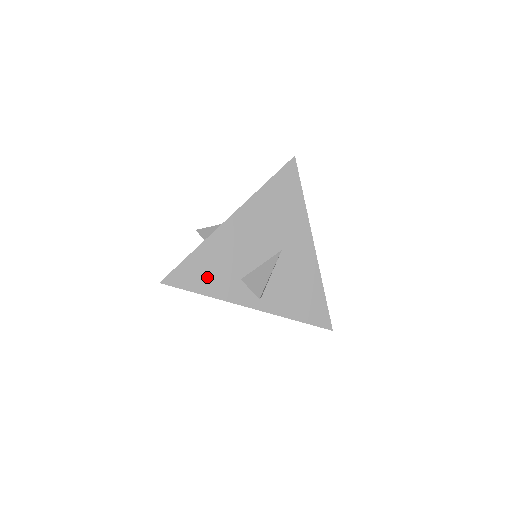
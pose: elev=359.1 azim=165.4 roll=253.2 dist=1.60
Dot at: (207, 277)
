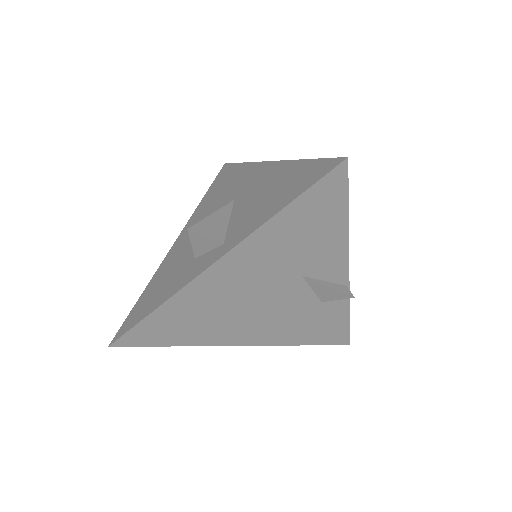
Dot at: (158, 294)
